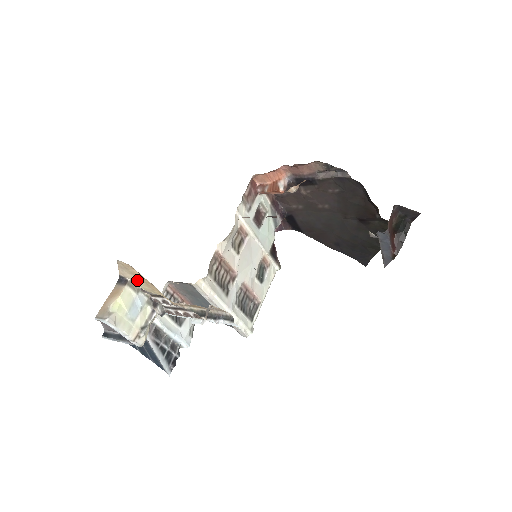
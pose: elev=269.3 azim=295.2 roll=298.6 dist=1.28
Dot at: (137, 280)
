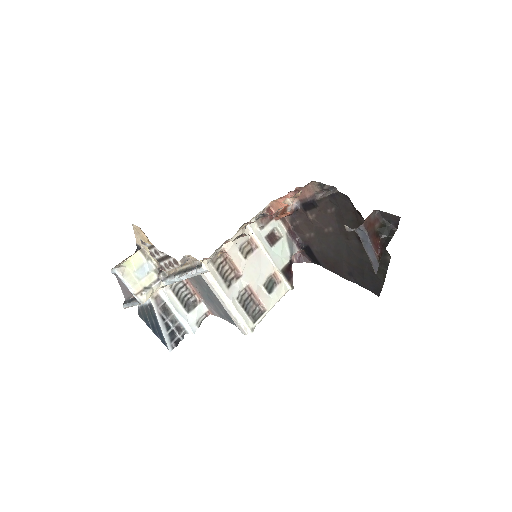
Dot at: (147, 247)
